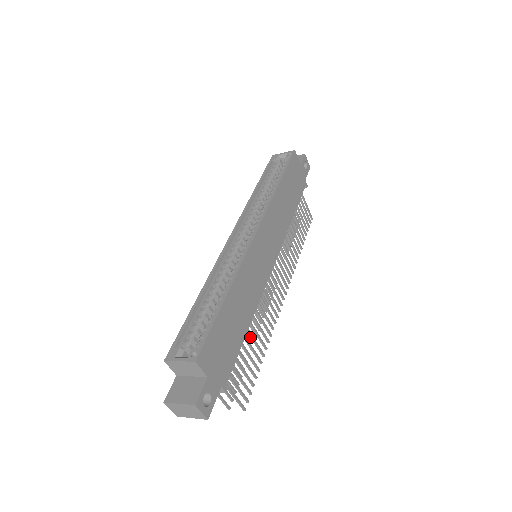
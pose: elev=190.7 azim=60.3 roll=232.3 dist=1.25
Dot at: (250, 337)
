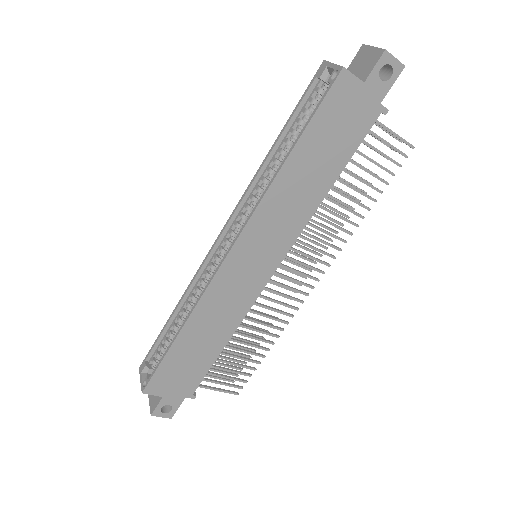
Dot at: (241, 342)
